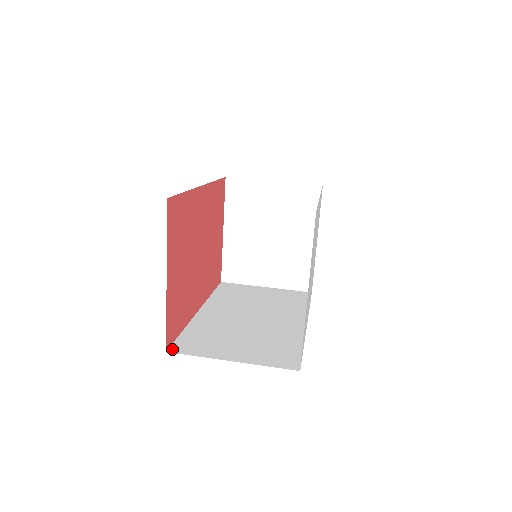
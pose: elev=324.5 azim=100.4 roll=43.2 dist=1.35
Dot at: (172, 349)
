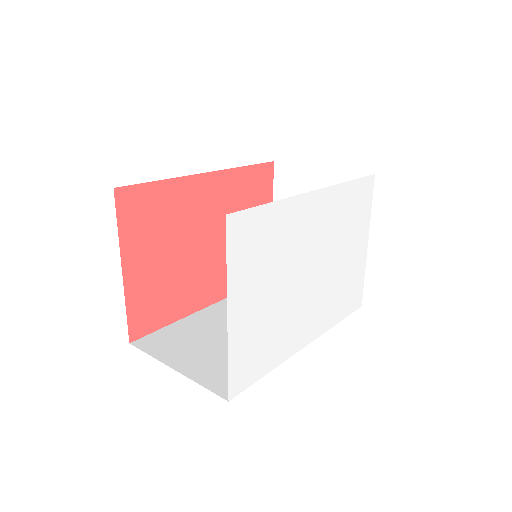
Dot at: (137, 342)
